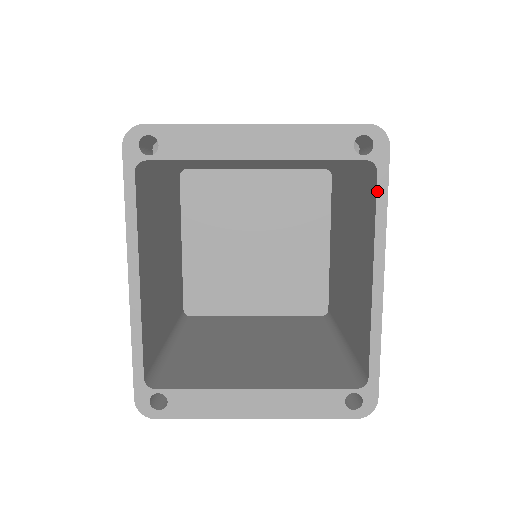
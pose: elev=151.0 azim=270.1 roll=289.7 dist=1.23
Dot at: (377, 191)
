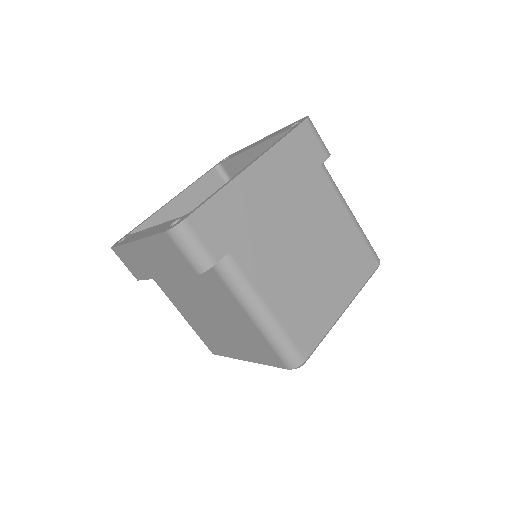
Dot at: occluded
